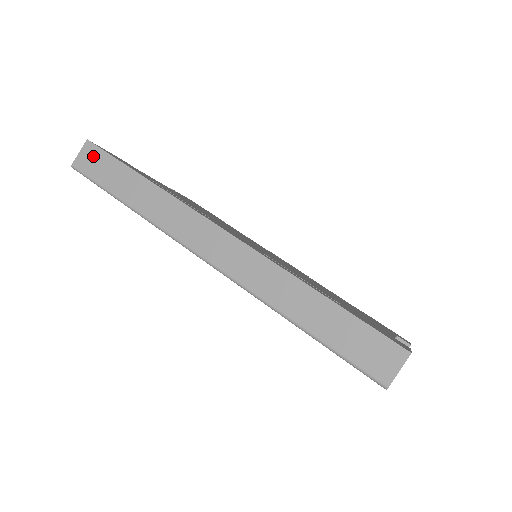
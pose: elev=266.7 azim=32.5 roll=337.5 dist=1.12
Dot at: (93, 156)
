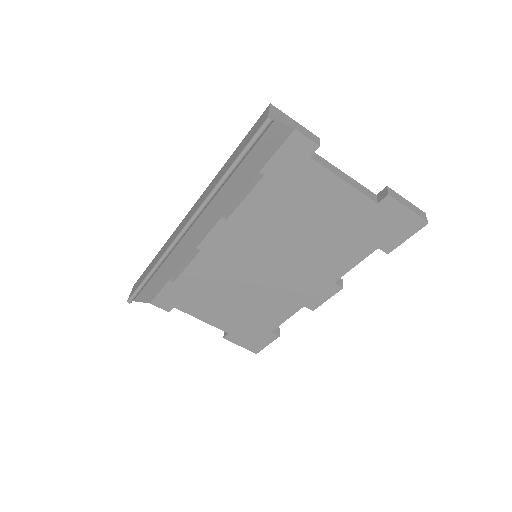
Dot at: (136, 285)
